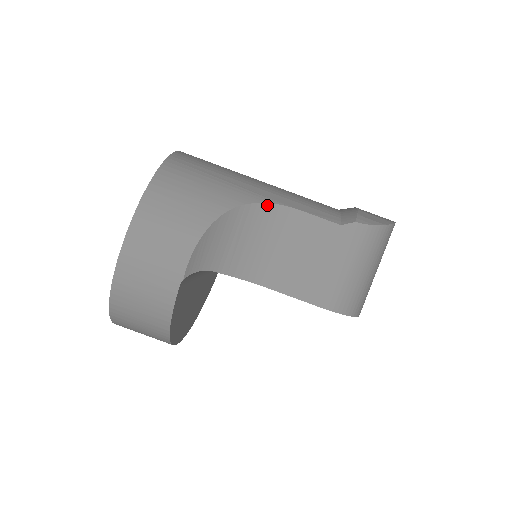
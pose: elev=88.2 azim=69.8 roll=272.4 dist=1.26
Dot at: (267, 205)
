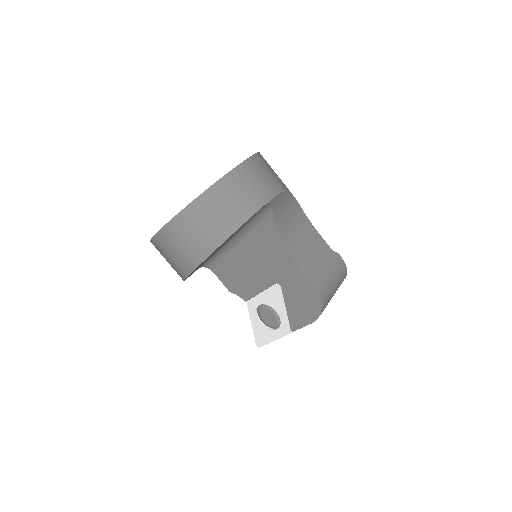
Dot at: (303, 213)
